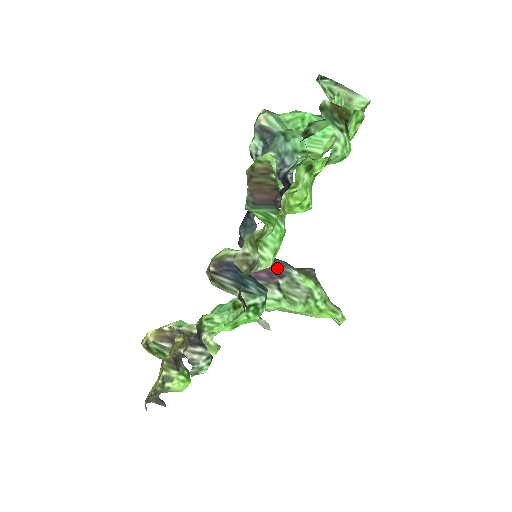
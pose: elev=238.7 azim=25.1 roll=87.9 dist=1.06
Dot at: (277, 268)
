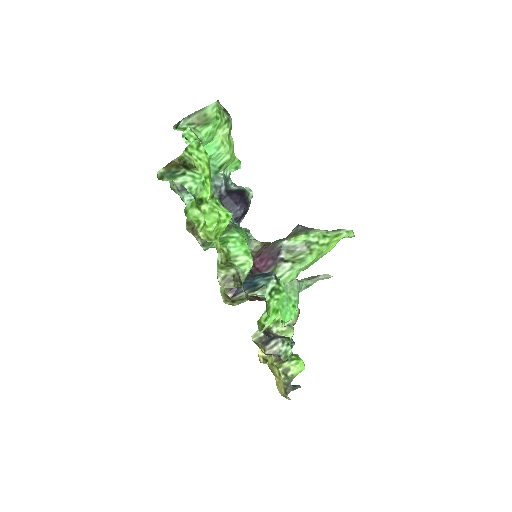
Dot at: (273, 251)
